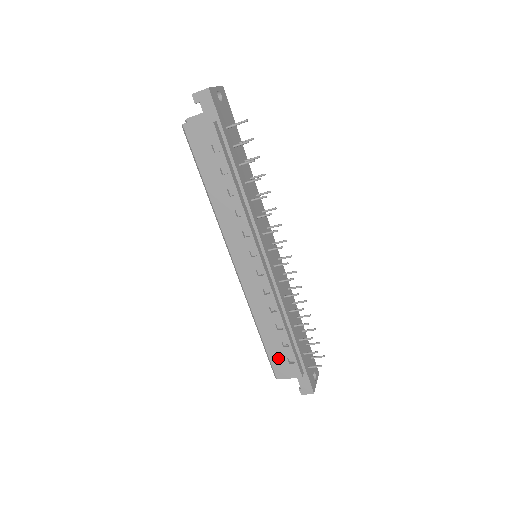
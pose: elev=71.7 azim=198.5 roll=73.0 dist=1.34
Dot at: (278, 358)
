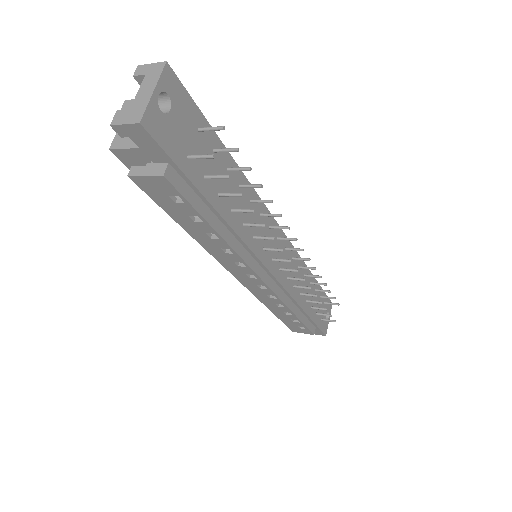
Dot at: (288, 324)
